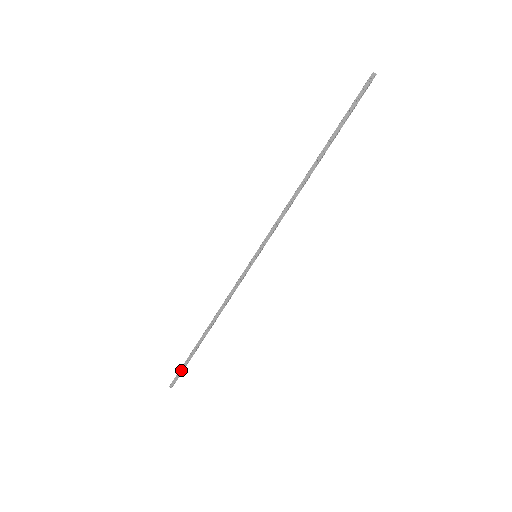
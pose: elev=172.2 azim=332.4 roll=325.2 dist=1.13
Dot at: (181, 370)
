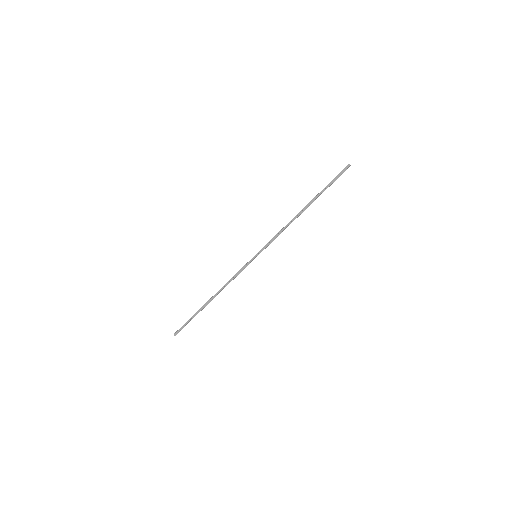
Dot at: (185, 324)
